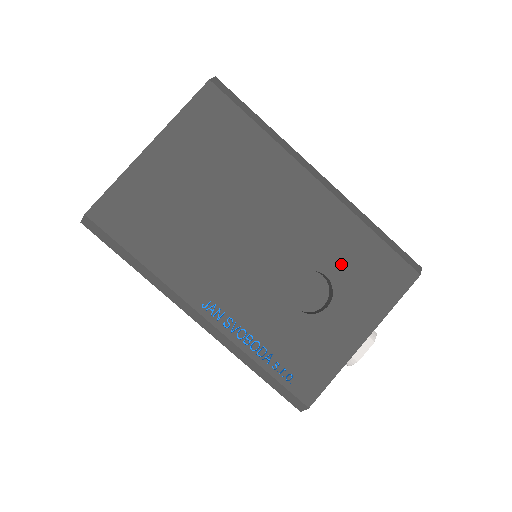
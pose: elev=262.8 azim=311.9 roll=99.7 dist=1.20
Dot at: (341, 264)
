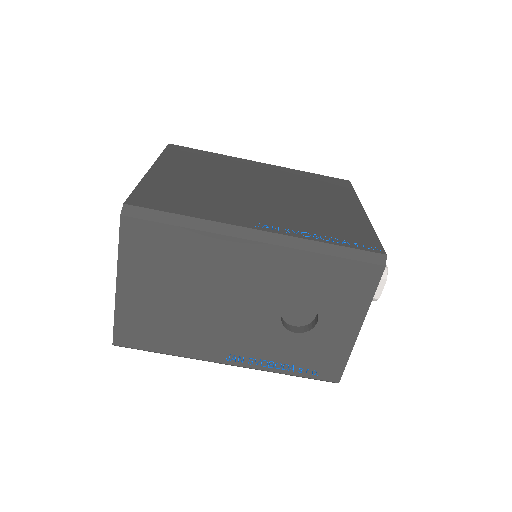
Dot at: (312, 290)
